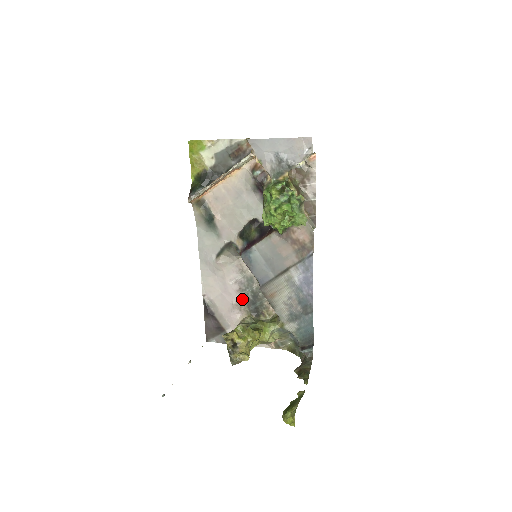
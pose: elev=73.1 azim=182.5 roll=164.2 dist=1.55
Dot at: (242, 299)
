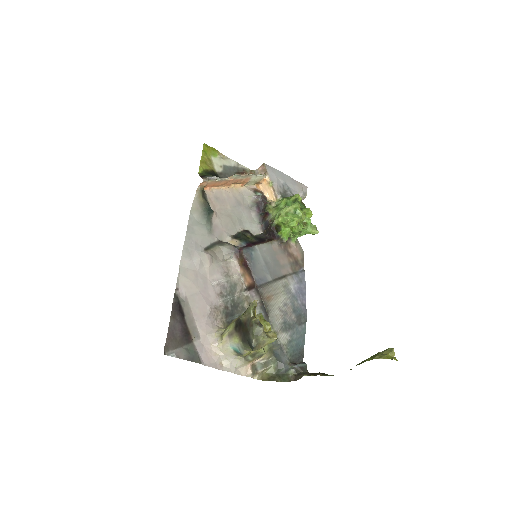
Dot at: (221, 306)
